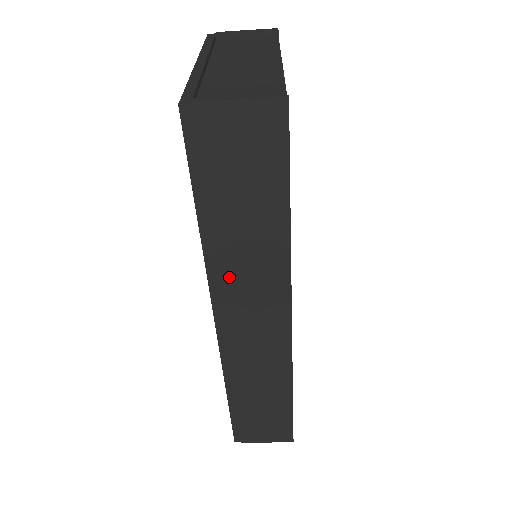
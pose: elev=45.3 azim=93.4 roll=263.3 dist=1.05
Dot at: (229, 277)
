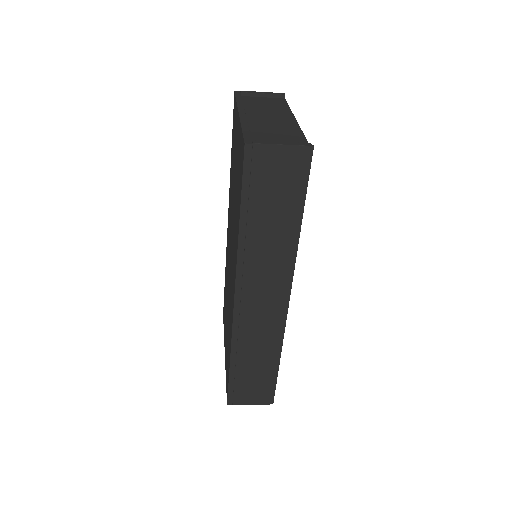
Dot at: (252, 263)
